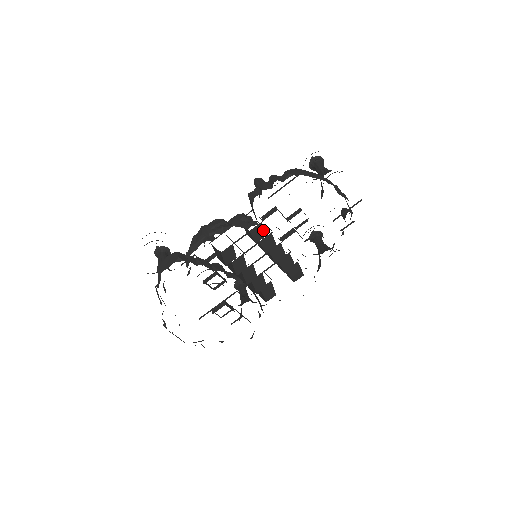
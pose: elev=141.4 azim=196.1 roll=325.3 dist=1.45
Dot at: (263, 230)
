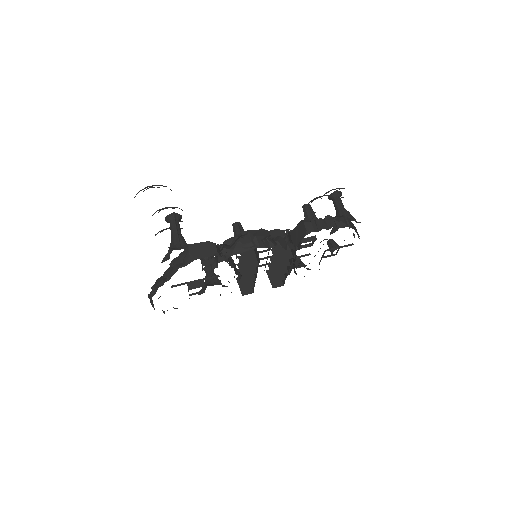
Dot at: occluded
